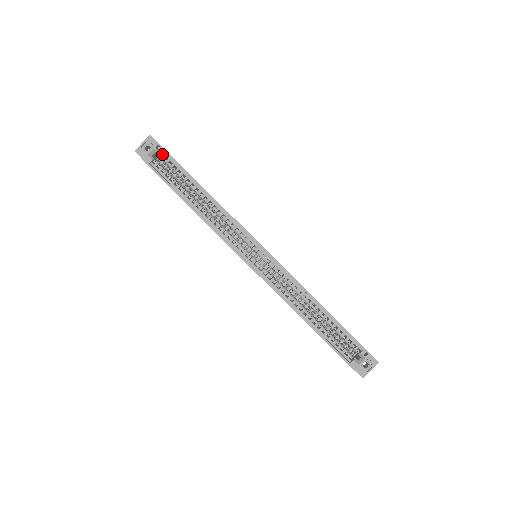
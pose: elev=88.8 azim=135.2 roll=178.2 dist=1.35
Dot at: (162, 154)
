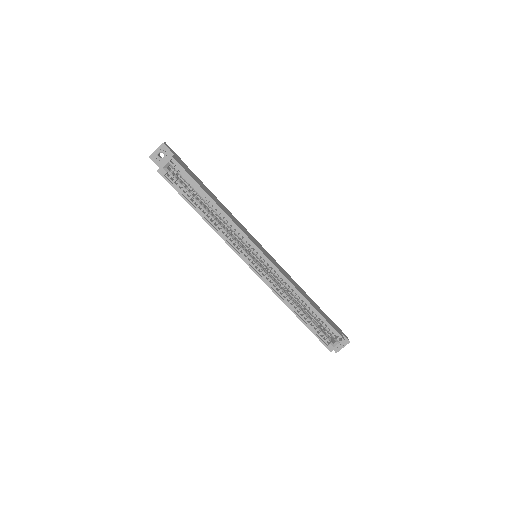
Dot at: (175, 165)
